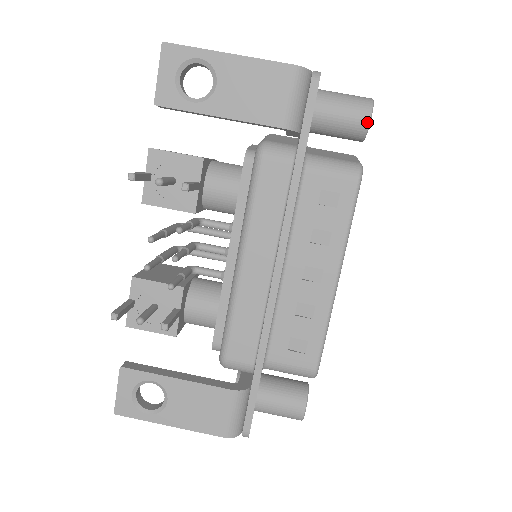
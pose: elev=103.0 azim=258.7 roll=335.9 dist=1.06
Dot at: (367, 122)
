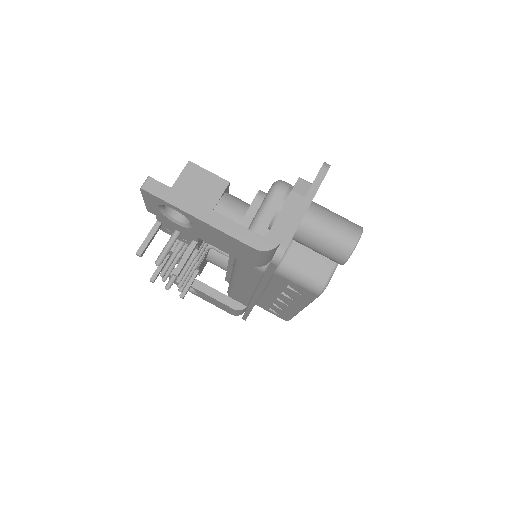
Dot at: (340, 264)
